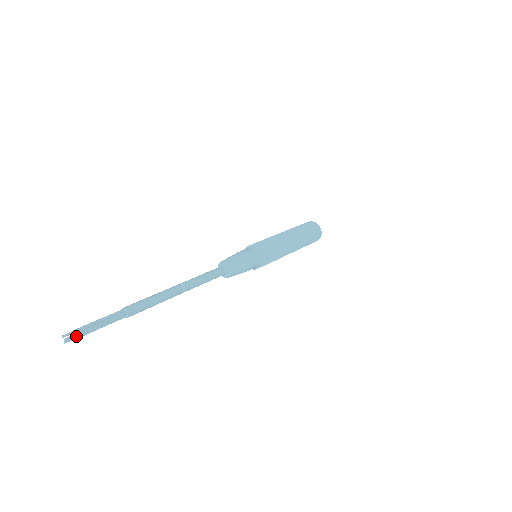
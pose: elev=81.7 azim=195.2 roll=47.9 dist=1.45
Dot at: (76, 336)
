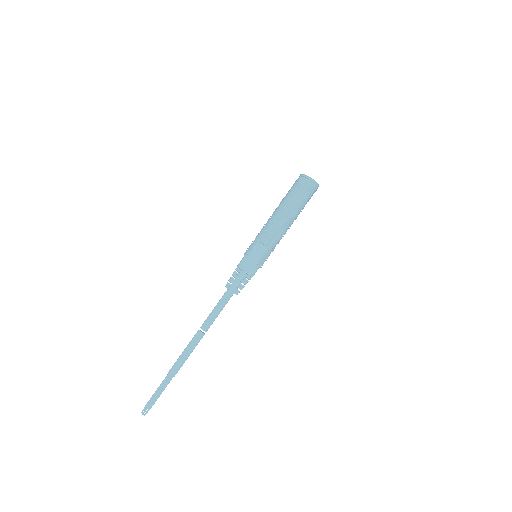
Dot at: (148, 409)
